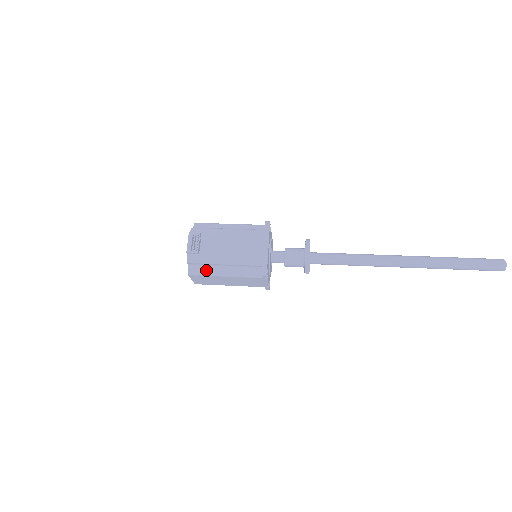
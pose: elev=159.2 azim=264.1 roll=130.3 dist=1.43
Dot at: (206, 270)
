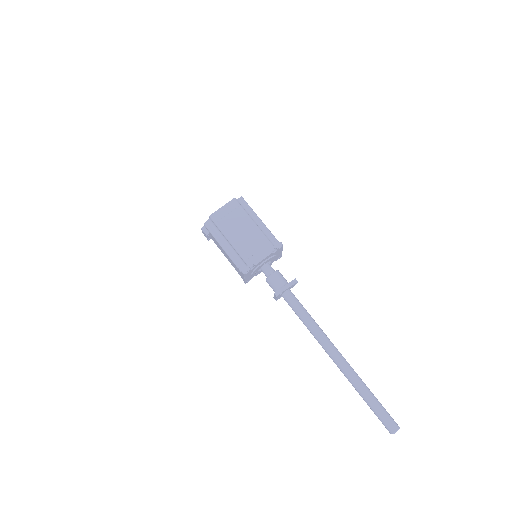
Dot at: occluded
